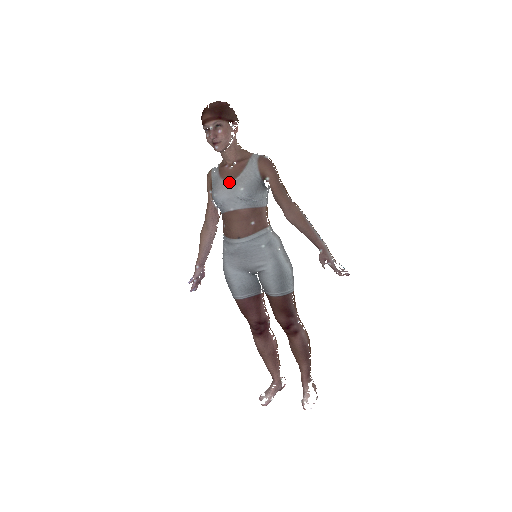
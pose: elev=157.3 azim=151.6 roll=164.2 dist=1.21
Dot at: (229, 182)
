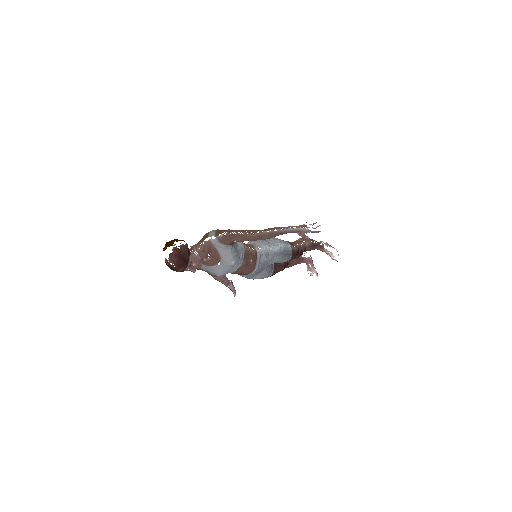
Dot at: (219, 265)
